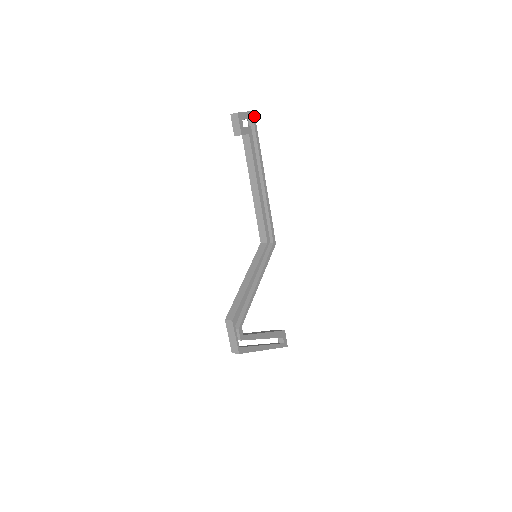
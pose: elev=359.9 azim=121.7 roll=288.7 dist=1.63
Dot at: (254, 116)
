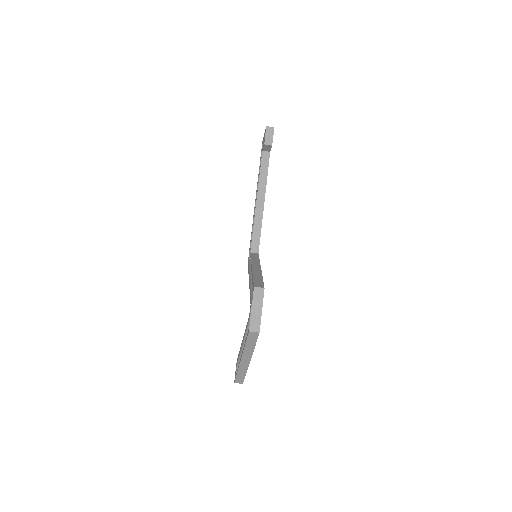
Dot at: occluded
